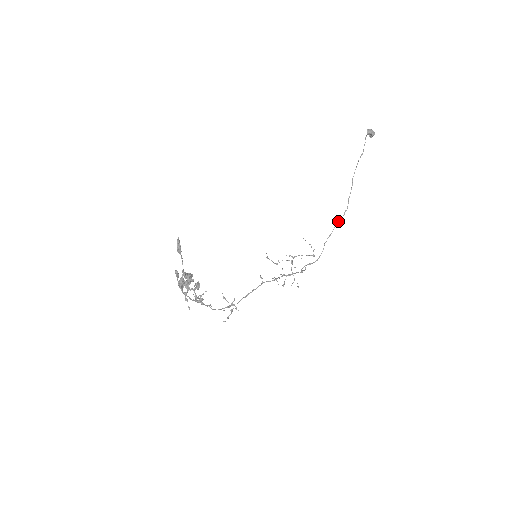
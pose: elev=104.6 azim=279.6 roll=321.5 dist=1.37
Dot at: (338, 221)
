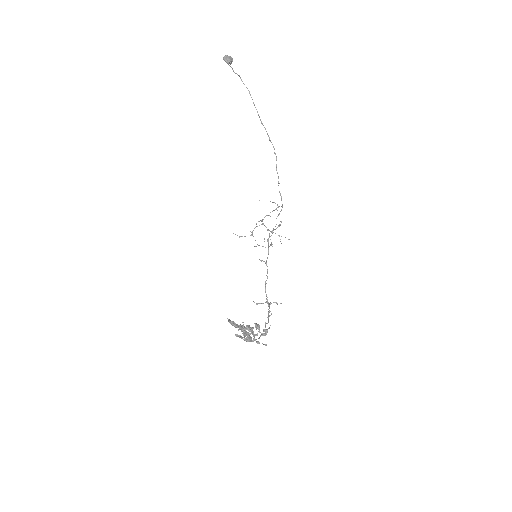
Dot at: (276, 165)
